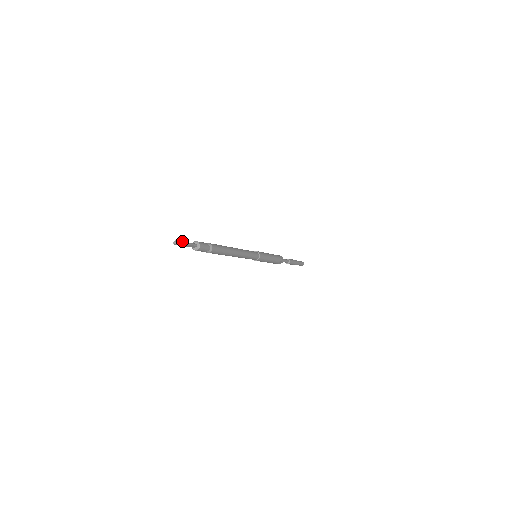
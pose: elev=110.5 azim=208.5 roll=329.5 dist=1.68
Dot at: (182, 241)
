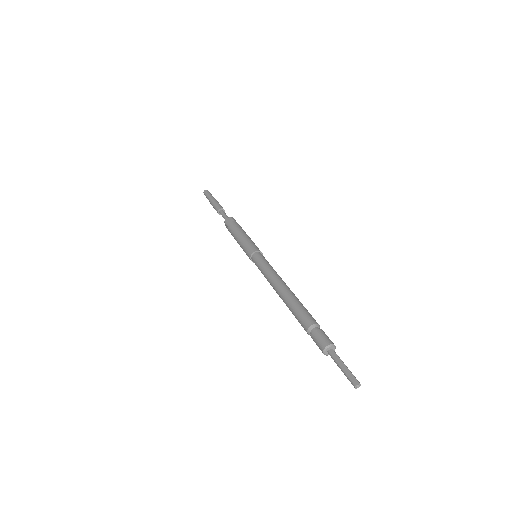
Dot at: (351, 372)
